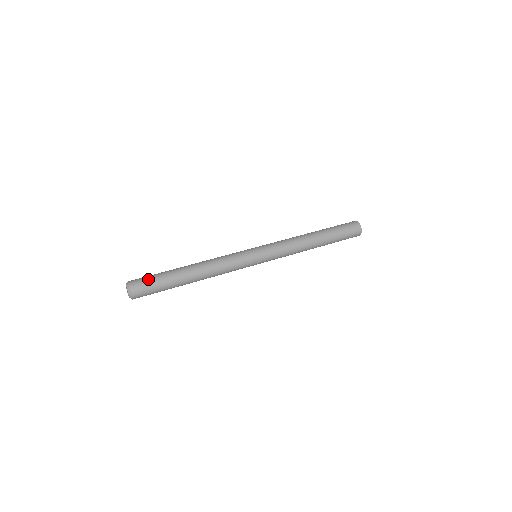
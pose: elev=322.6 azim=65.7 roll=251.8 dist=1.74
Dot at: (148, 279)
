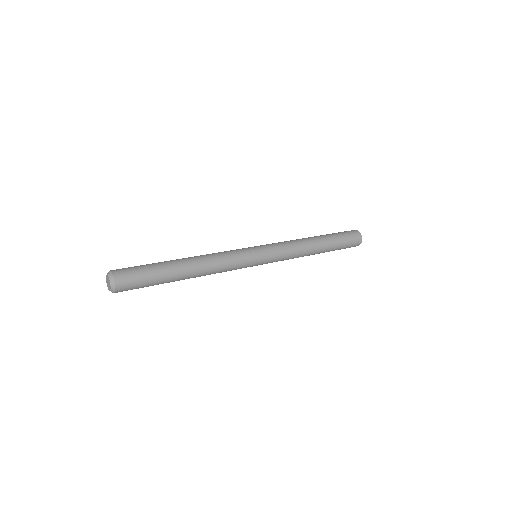
Dot at: occluded
